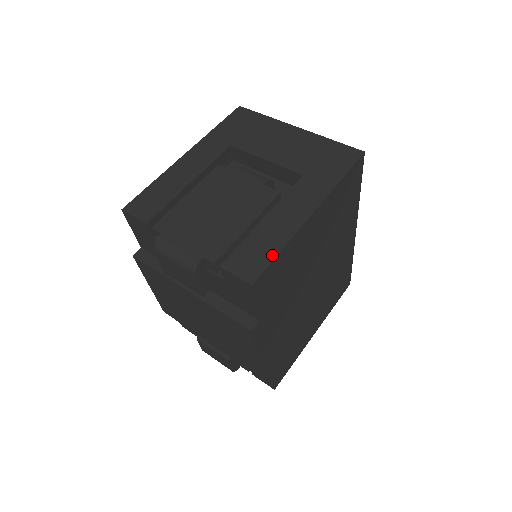
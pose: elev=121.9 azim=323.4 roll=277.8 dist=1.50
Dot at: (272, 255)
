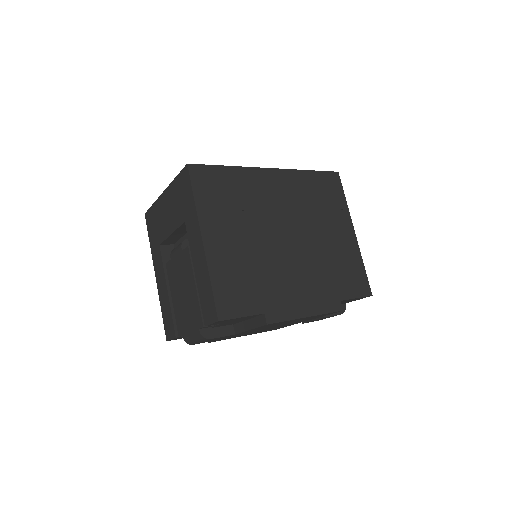
Dot at: (211, 292)
